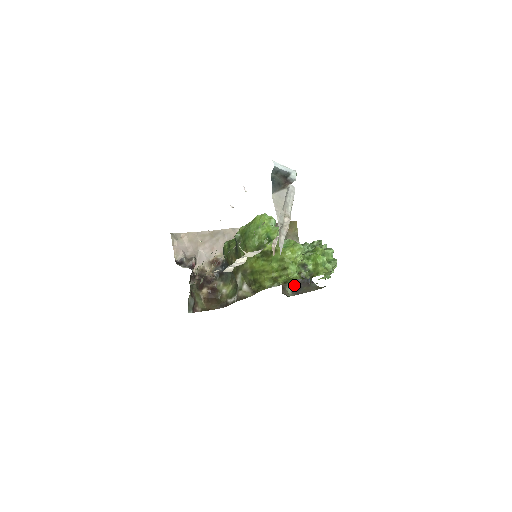
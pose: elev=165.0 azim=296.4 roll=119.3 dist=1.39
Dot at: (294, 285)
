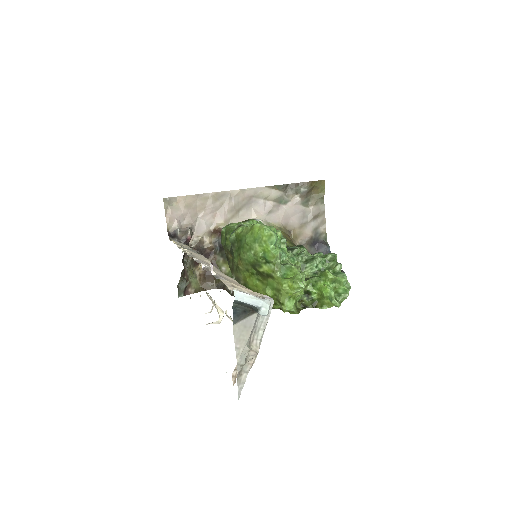
Dot at: occluded
